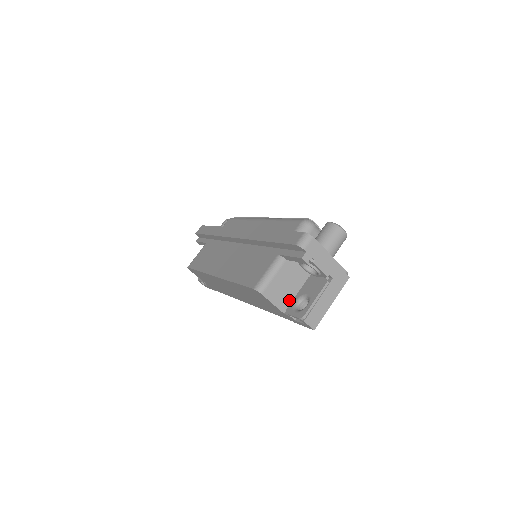
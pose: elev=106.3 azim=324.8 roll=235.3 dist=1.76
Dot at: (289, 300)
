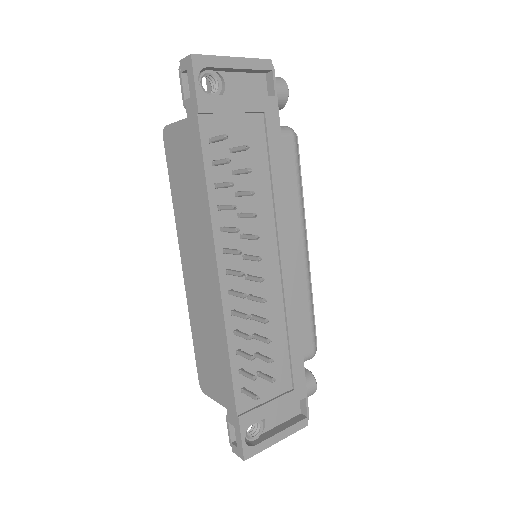
Dot at: occluded
